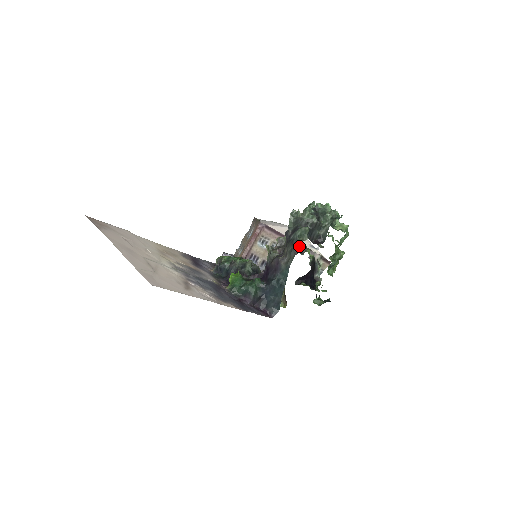
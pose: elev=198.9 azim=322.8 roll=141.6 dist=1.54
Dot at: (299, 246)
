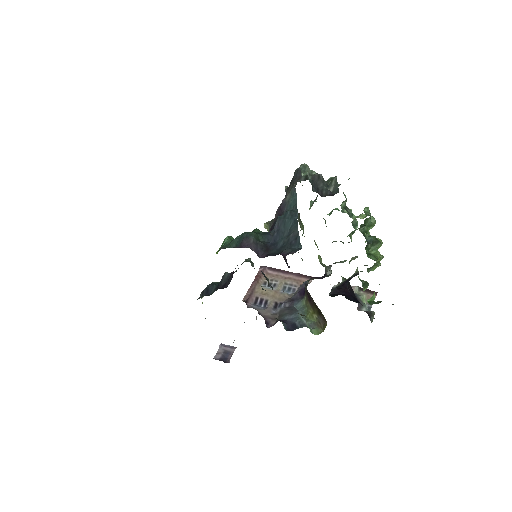
Dot at: (321, 277)
